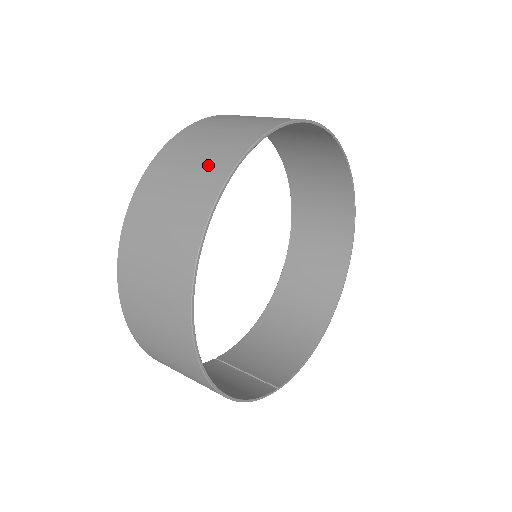
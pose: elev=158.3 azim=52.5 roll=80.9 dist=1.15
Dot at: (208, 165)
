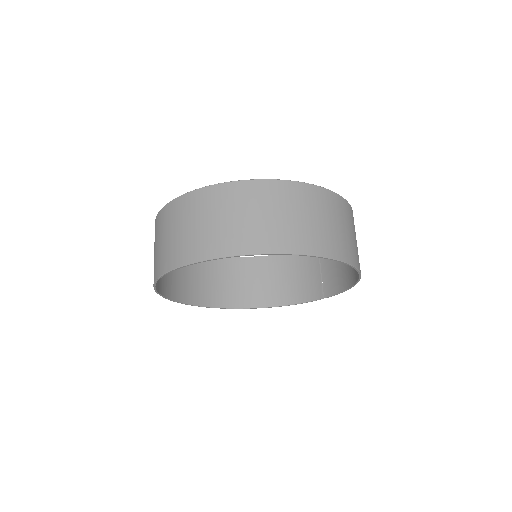
Dot at: occluded
